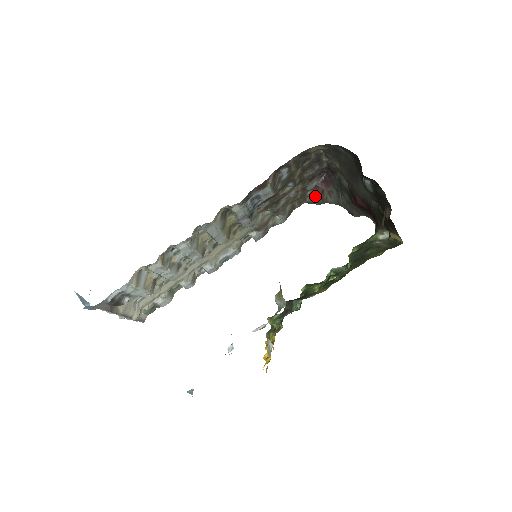
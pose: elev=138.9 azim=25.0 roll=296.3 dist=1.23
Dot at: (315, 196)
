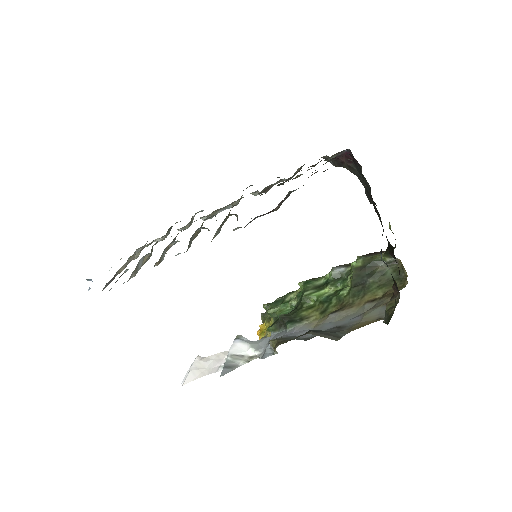
Dot at: occluded
